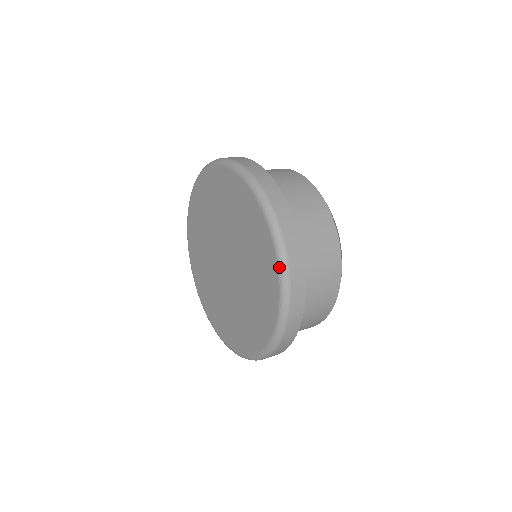
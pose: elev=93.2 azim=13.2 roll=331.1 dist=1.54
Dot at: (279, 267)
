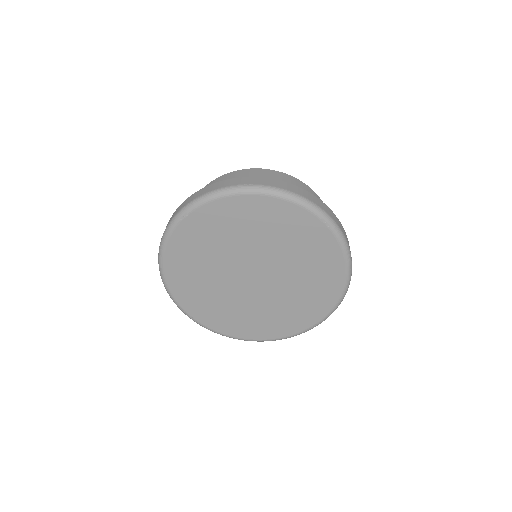
Dot at: (348, 264)
